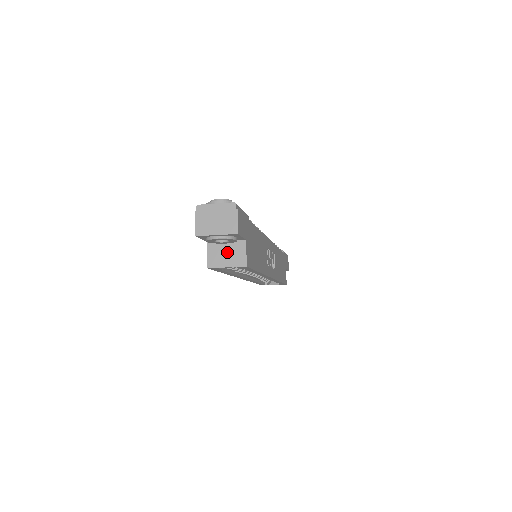
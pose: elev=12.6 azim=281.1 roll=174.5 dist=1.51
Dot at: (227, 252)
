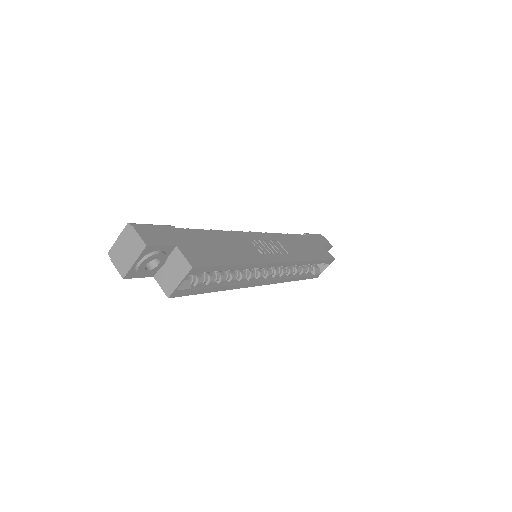
Dot at: (171, 270)
